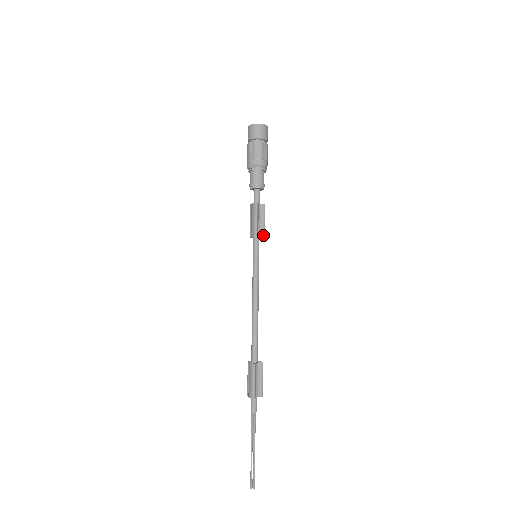
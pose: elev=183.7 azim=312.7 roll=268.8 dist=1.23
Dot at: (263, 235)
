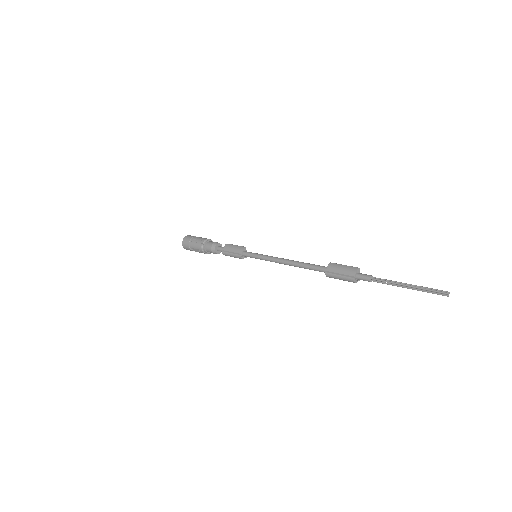
Dot at: occluded
